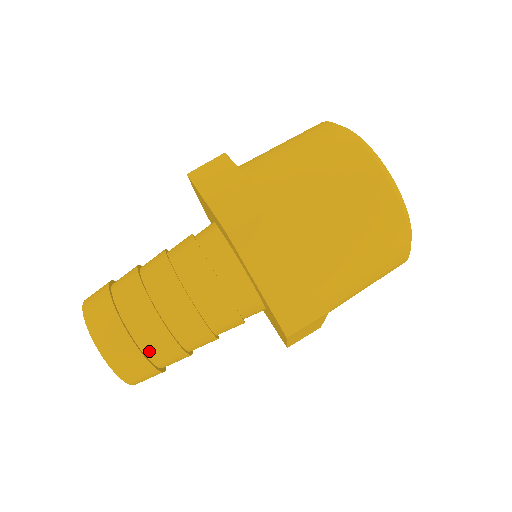
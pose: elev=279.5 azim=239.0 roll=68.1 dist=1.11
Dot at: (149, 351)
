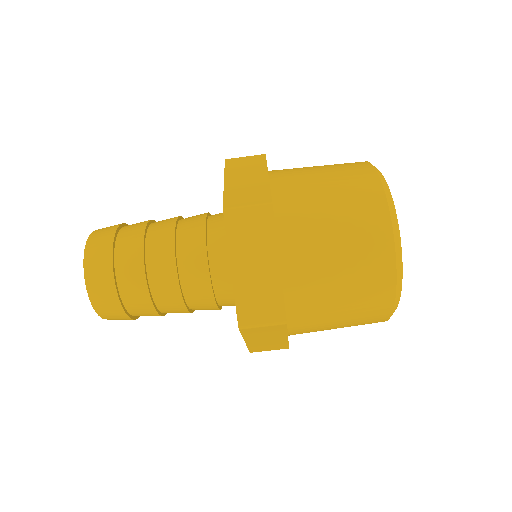
Dot at: (124, 291)
